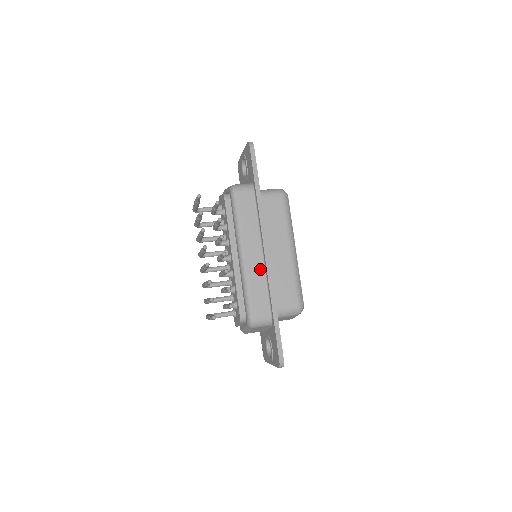
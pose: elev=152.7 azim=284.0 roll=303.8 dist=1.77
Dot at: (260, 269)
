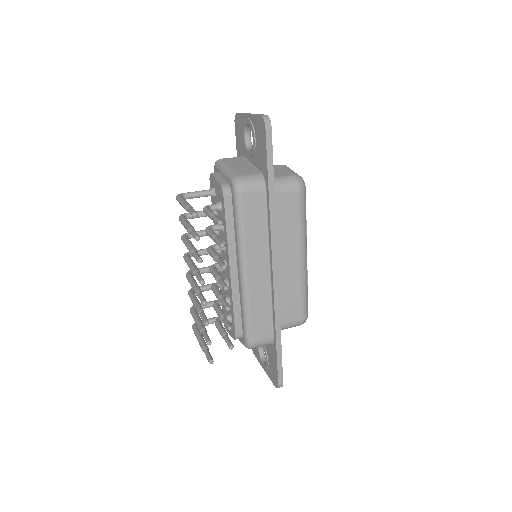
Dot at: (265, 288)
